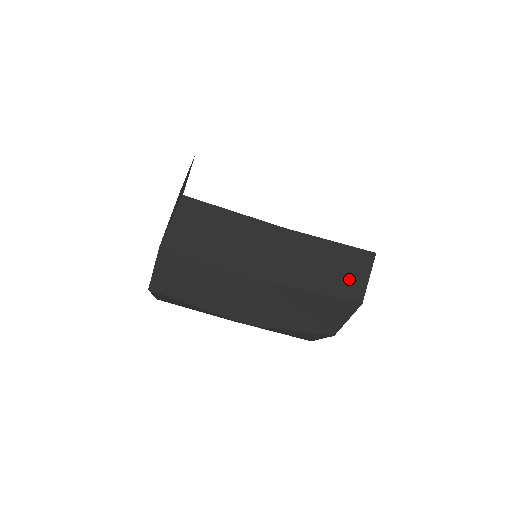
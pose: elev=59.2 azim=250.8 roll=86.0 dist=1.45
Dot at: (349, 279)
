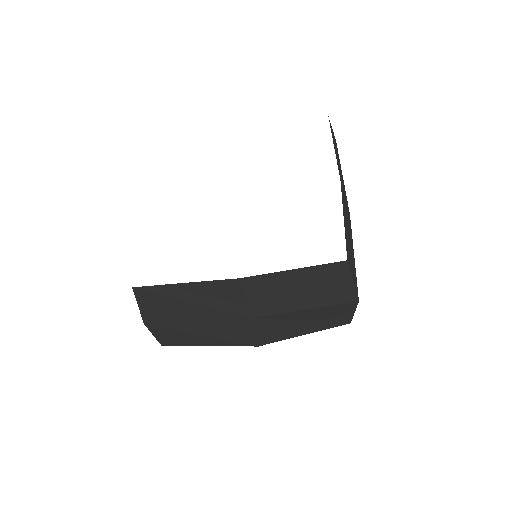
Dot at: (331, 289)
